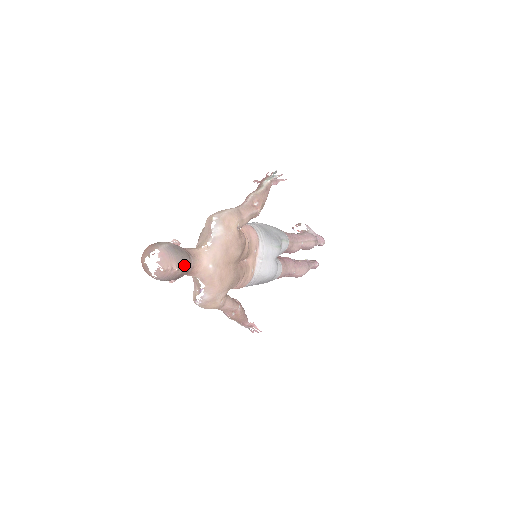
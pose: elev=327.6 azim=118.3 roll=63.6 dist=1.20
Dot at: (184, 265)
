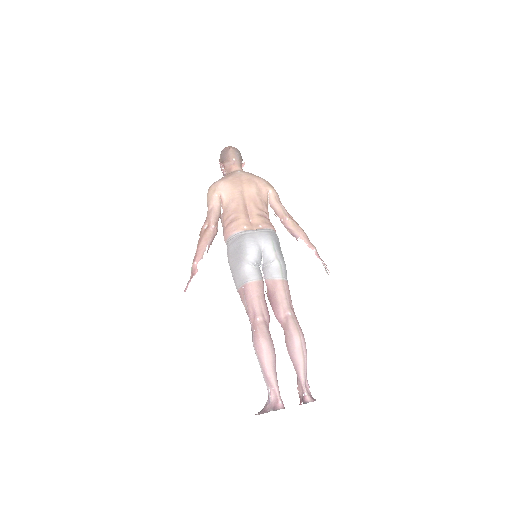
Dot at: (235, 154)
